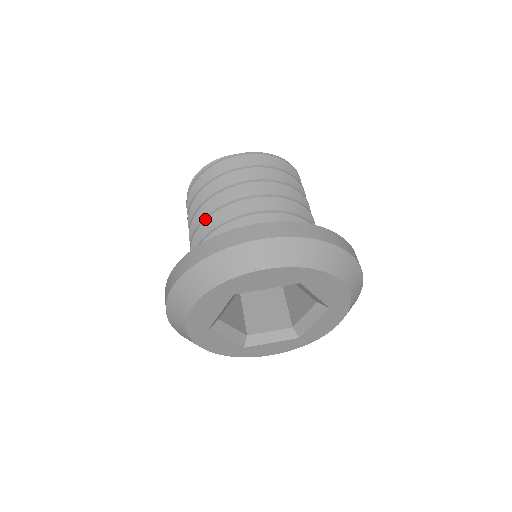
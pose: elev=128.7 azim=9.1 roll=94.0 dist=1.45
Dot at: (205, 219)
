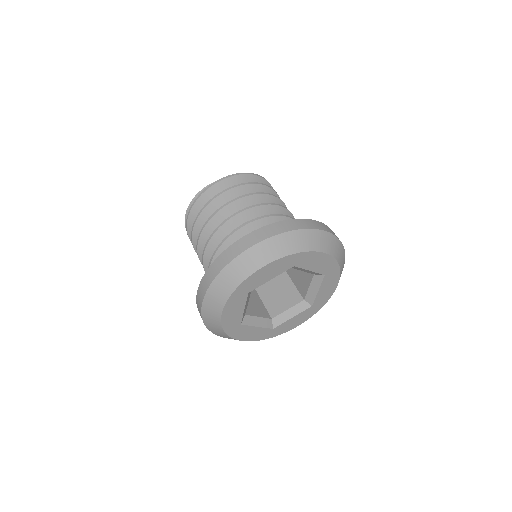
Dot at: (207, 244)
